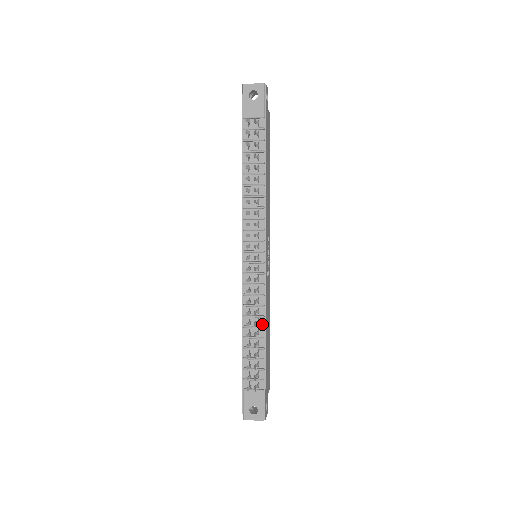
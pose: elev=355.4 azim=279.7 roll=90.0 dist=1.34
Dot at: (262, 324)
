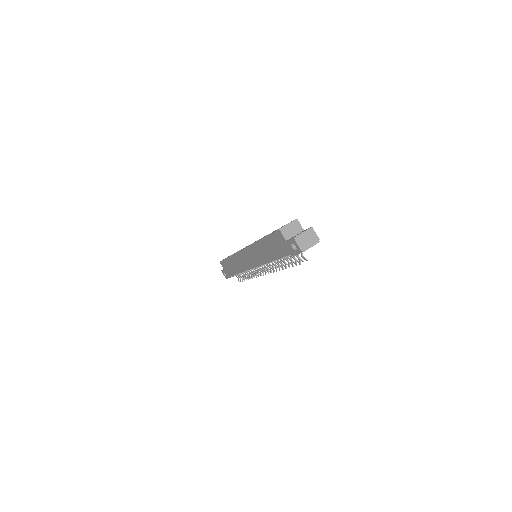
Dot at: occluded
